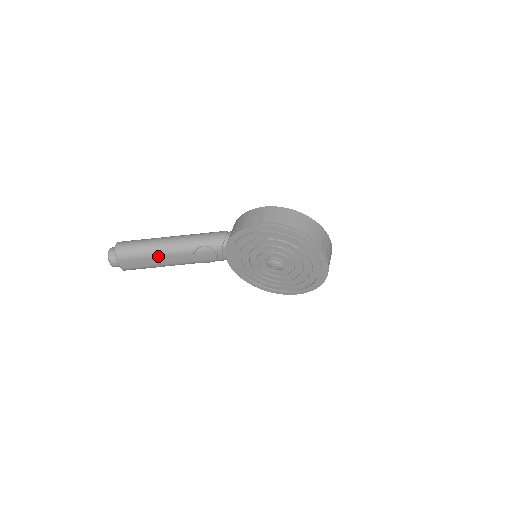
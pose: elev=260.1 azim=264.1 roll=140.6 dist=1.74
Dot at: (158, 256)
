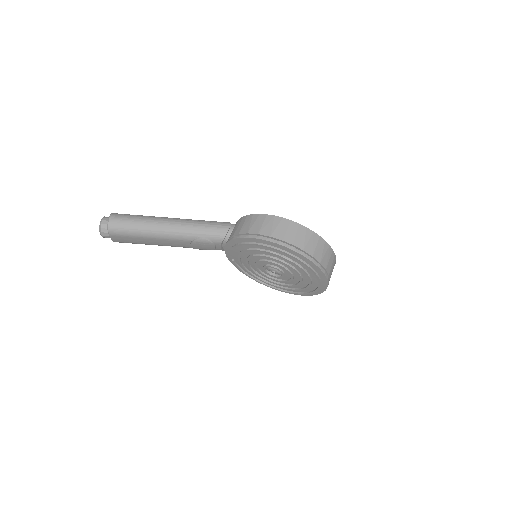
Dot at: (153, 238)
